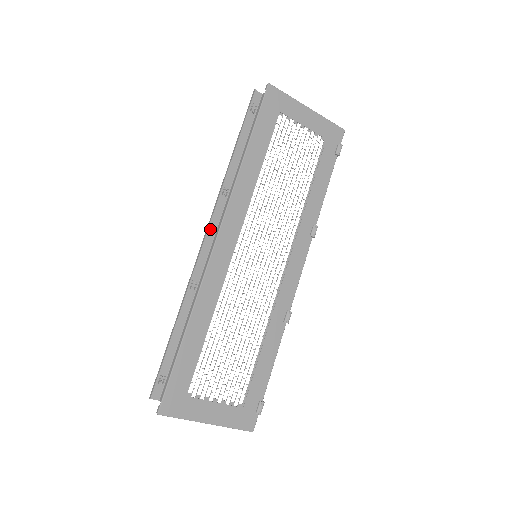
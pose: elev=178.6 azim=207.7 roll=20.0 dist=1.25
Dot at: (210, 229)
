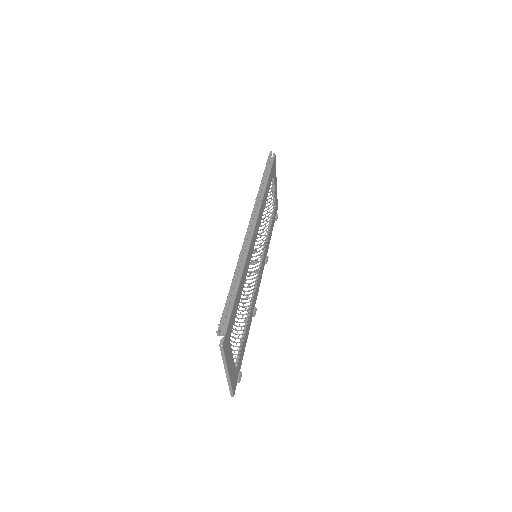
Dot at: (251, 220)
